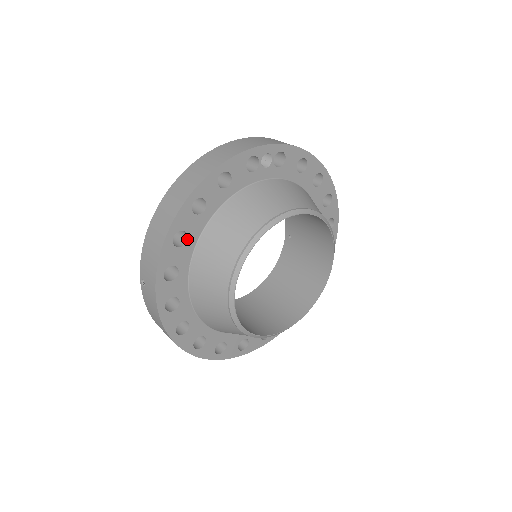
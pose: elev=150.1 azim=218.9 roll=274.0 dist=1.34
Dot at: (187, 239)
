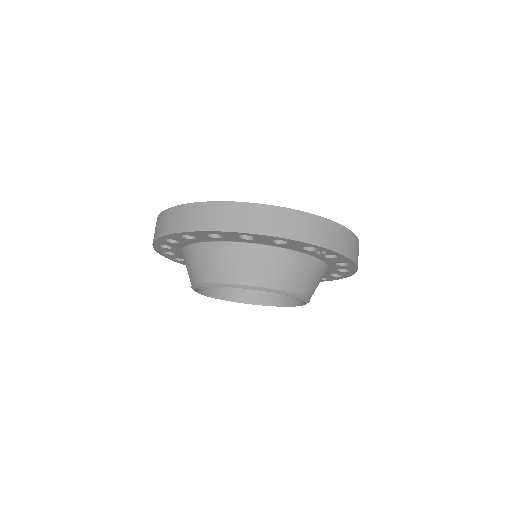
Dot at: (219, 237)
